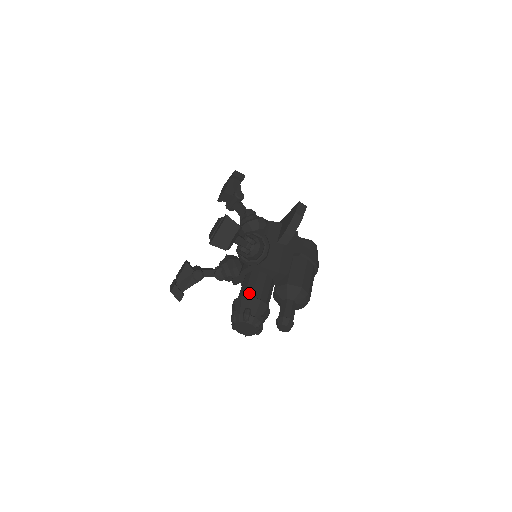
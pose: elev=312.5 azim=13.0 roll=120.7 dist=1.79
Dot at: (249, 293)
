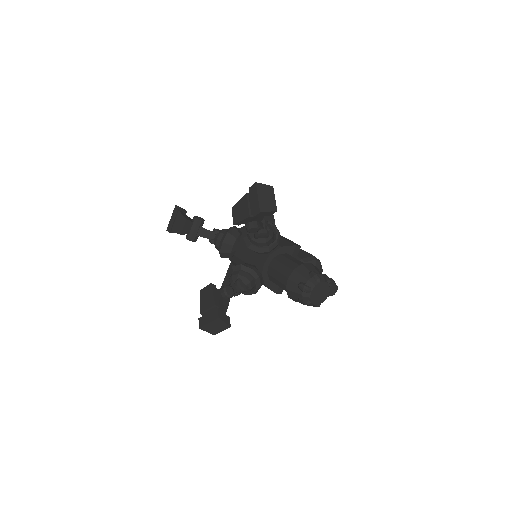
Dot at: (295, 266)
